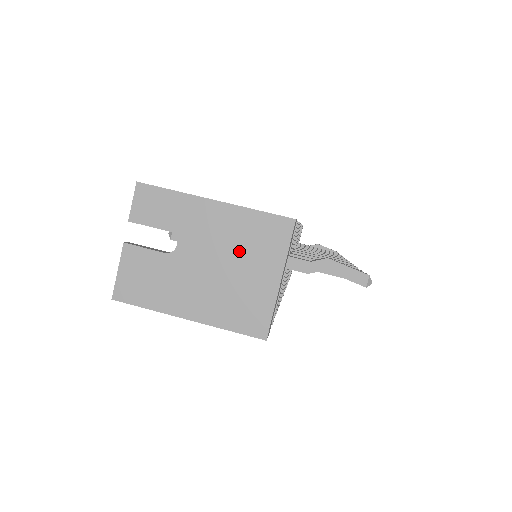
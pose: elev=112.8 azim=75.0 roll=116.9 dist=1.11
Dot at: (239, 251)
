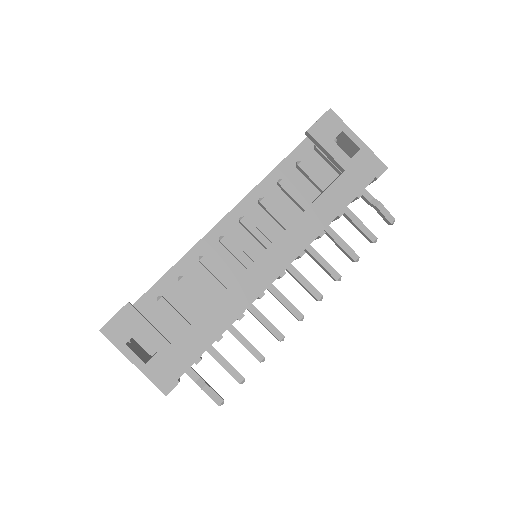
Dot at: occluded
